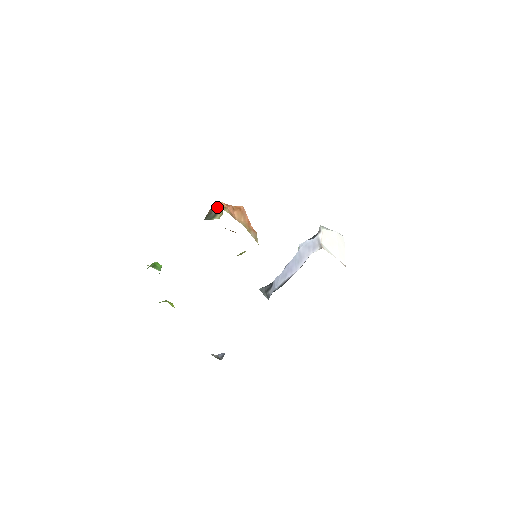
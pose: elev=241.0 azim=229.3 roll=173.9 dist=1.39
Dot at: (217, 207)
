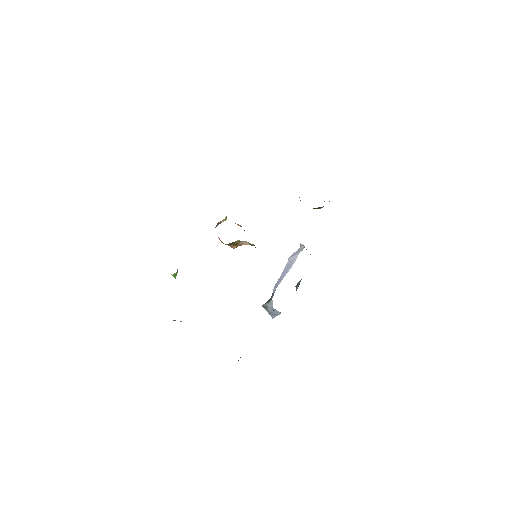
Dot at: (221, 221)
